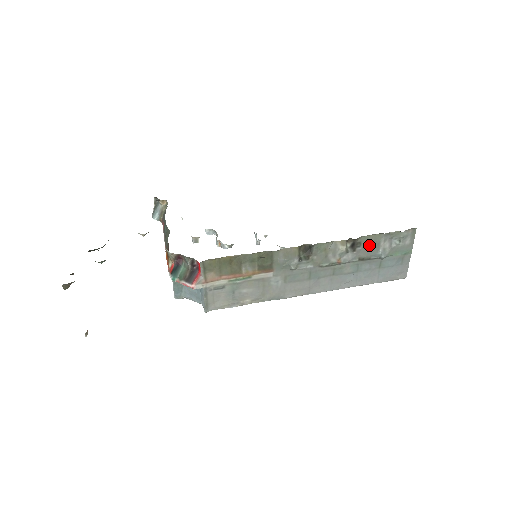
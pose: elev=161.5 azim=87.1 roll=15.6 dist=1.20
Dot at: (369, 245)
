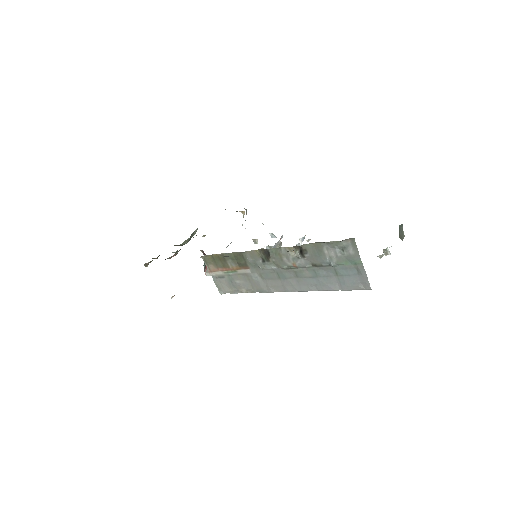
Dot at: (315, 253)
